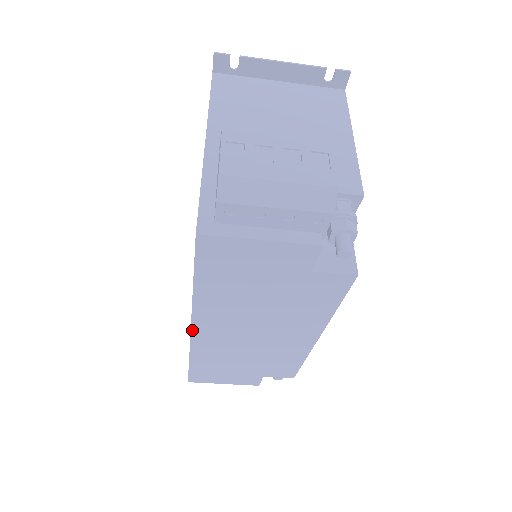
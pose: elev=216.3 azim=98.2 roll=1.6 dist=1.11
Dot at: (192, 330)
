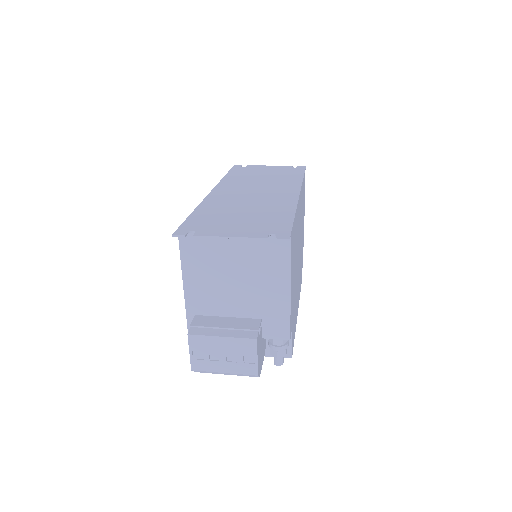
Dot at: occluded
